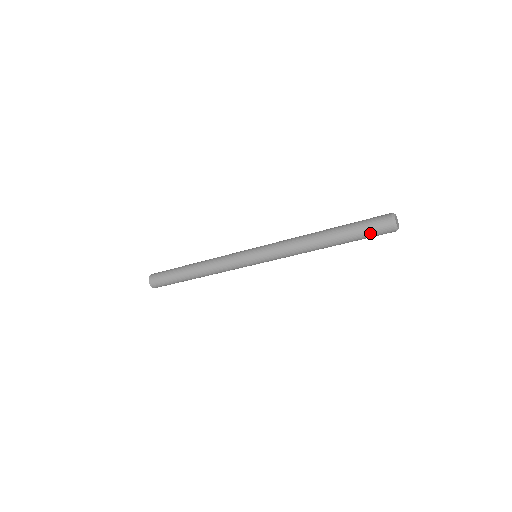
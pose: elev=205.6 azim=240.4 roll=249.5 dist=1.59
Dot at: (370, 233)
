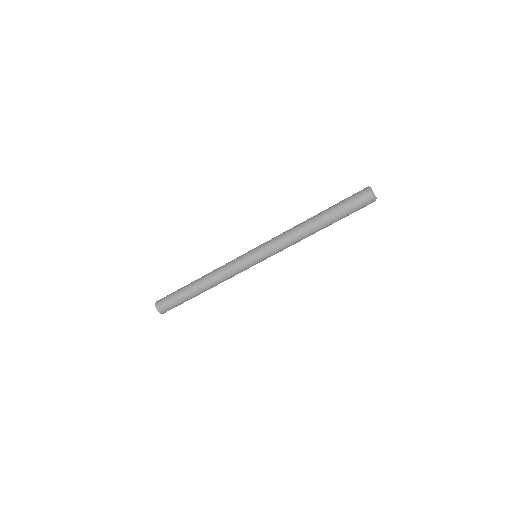
Dot at: (356, 210)
